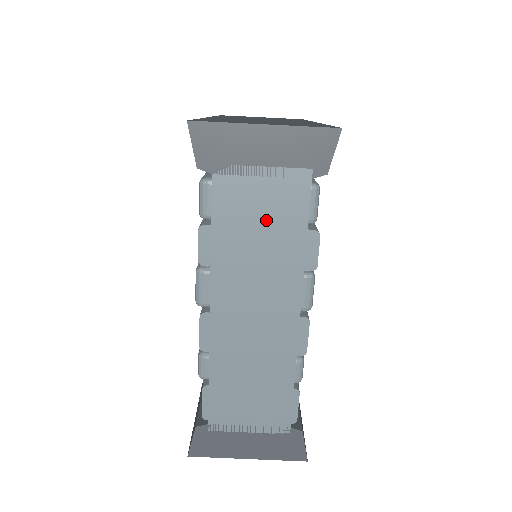
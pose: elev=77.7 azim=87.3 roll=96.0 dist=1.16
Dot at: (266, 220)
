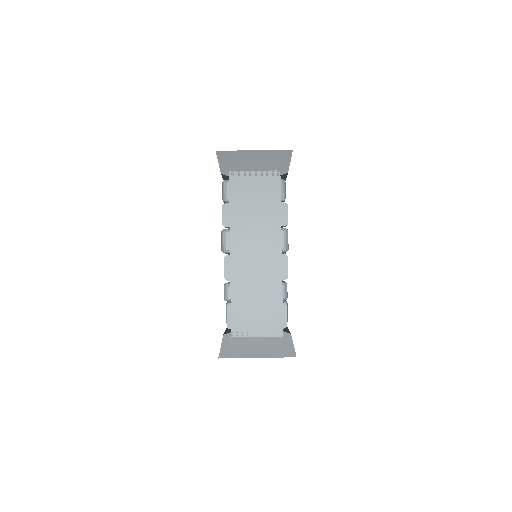
Dot at: (258, 199)
